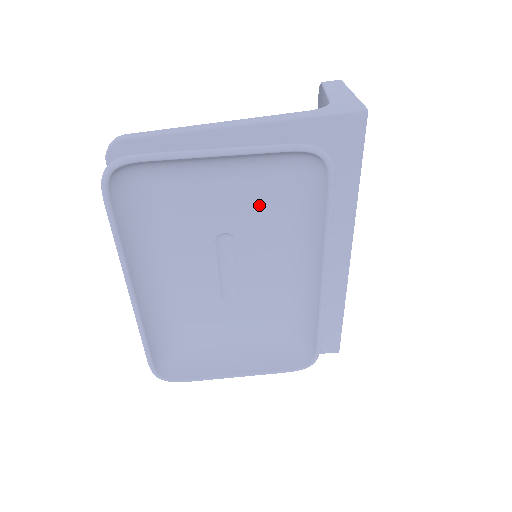
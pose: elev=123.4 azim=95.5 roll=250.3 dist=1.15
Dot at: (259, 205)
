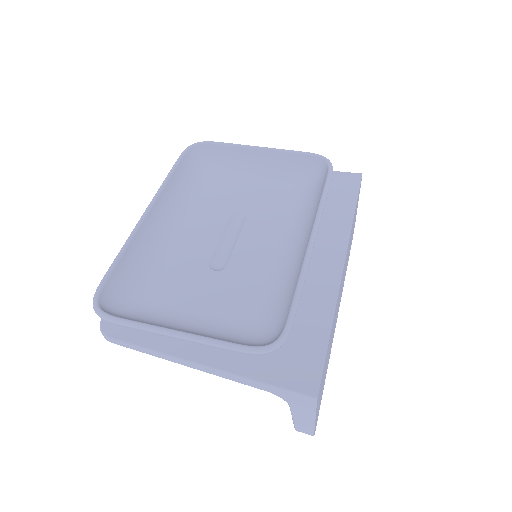
Dot at: (274, 200)
